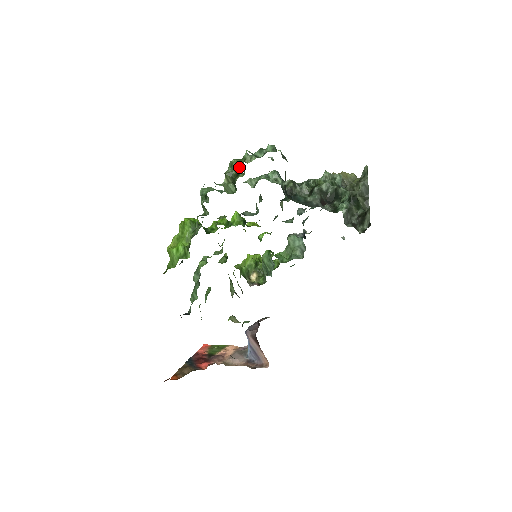
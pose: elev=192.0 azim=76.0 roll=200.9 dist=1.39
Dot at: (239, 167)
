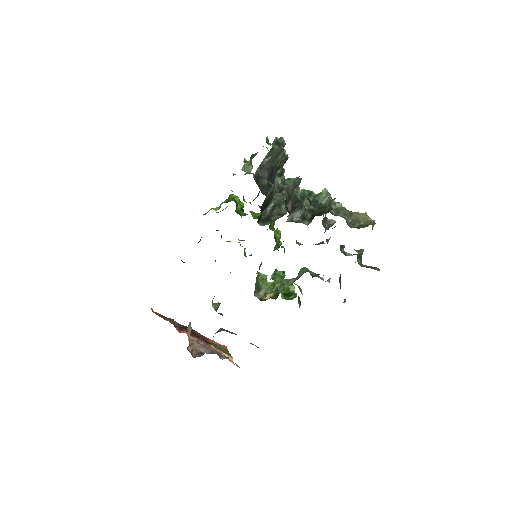
Dot at: occluded
